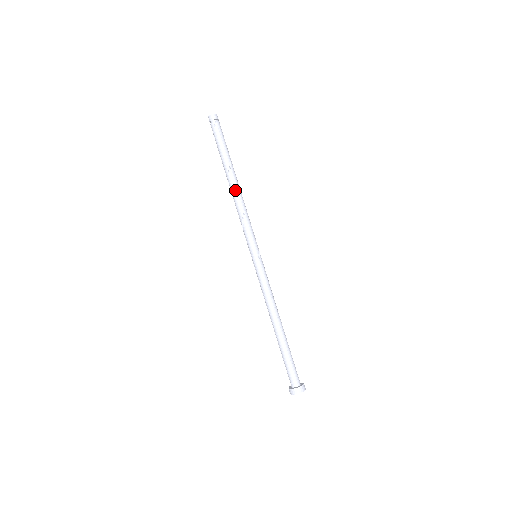
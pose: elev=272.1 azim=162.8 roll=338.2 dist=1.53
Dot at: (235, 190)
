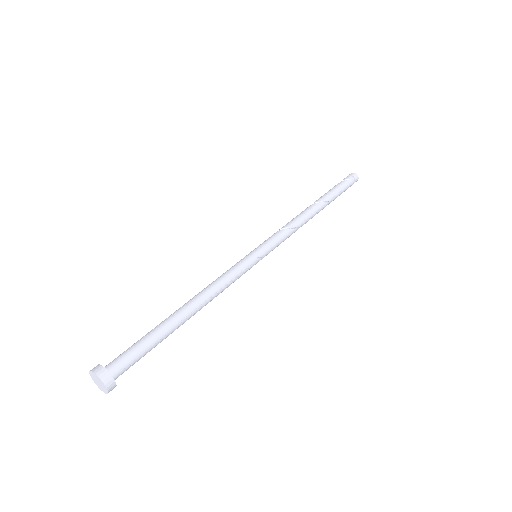
Dot at: (310, 212)
